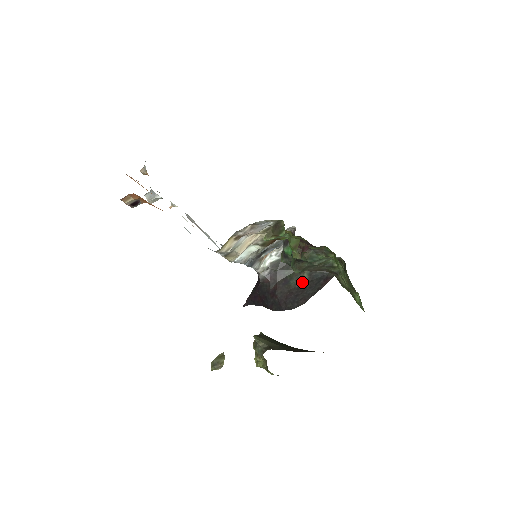
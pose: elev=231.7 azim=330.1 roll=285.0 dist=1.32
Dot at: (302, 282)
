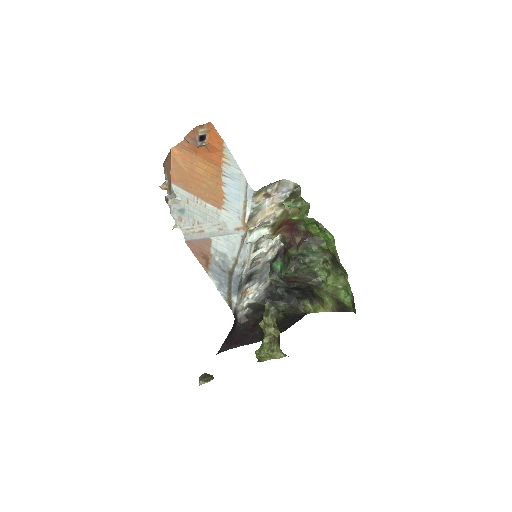
Dot at: (279, 319)
